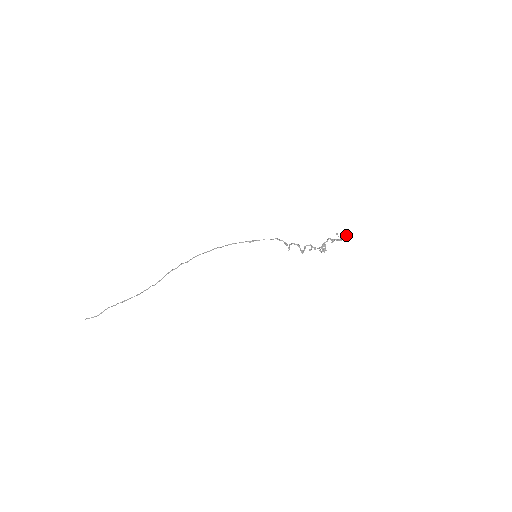
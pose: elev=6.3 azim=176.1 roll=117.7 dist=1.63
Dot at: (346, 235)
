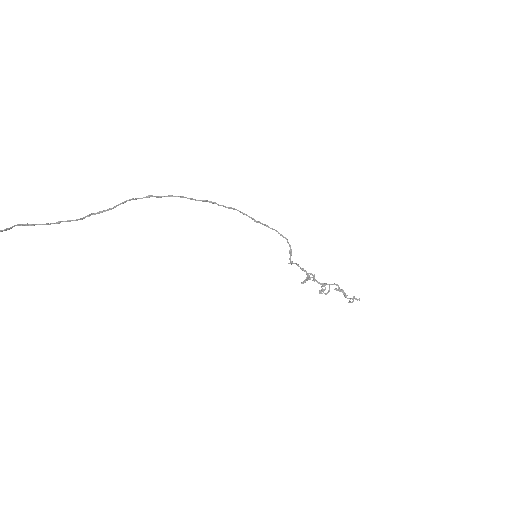
Dot at: occluded
